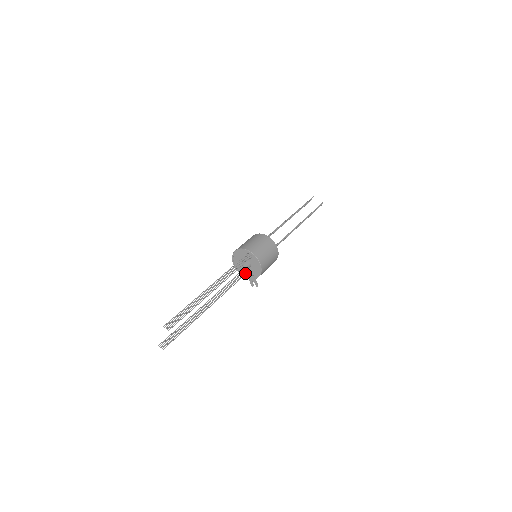
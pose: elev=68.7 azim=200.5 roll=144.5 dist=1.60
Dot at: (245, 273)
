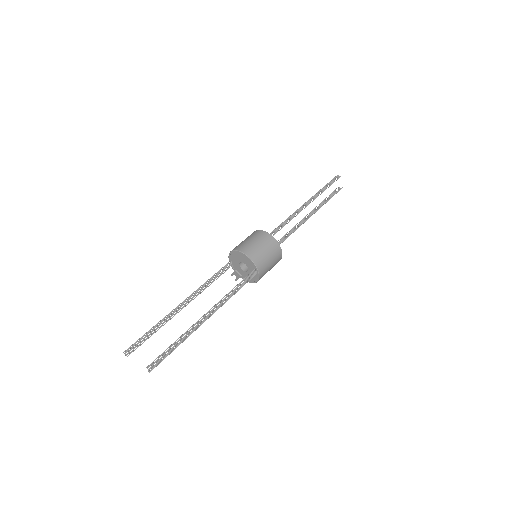
Dot at: (235, 266)
